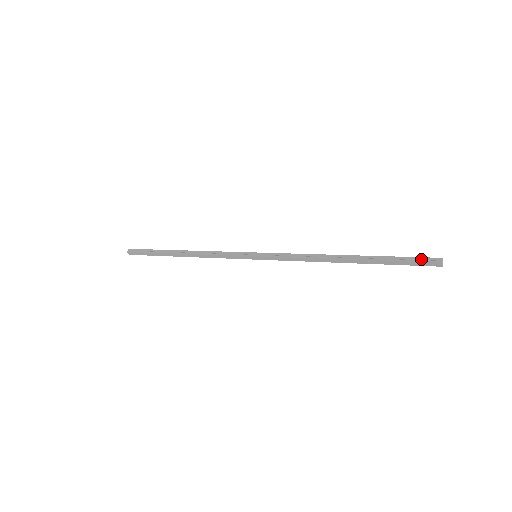
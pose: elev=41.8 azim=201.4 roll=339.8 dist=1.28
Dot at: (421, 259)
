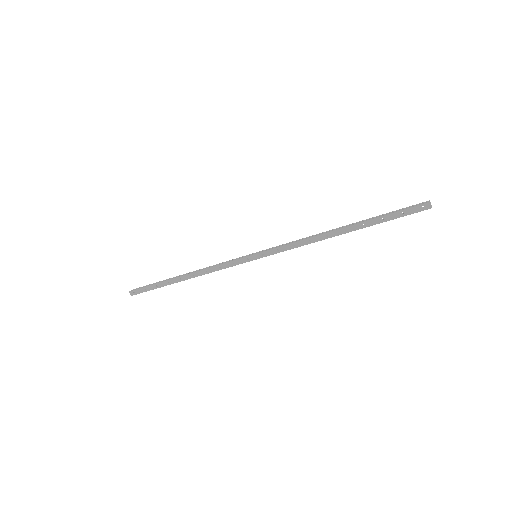
Dot at: (410, 207)
